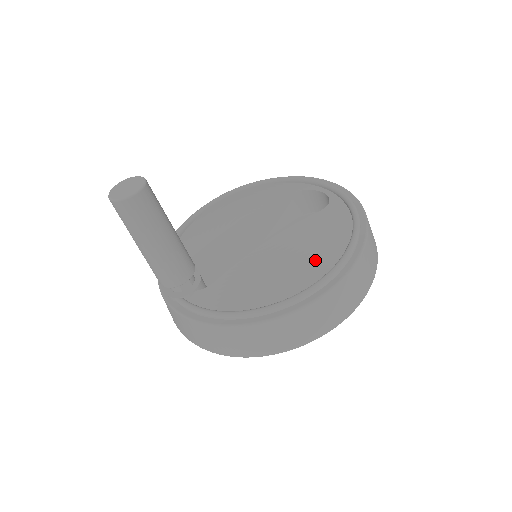
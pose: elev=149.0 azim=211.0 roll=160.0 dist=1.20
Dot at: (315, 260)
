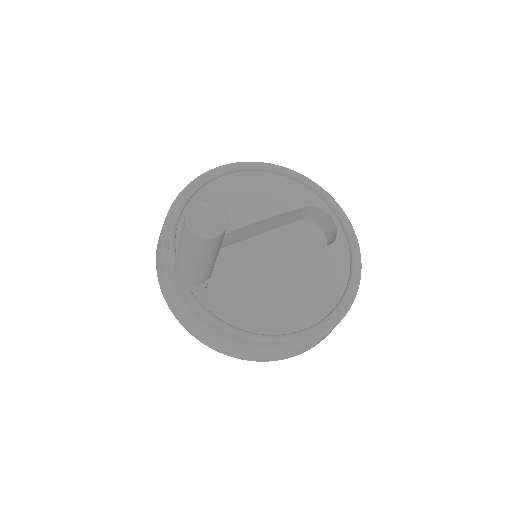
Dot at: (315, 302)
